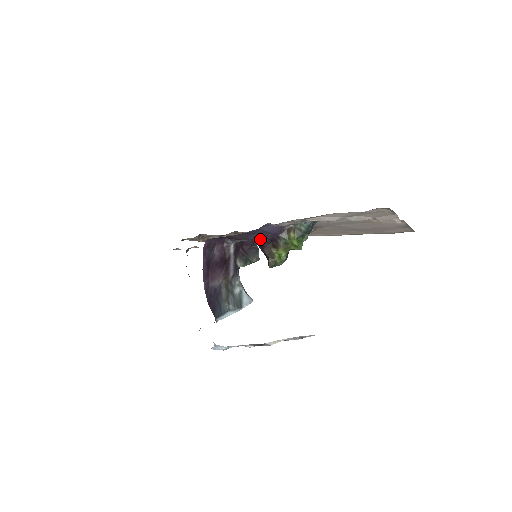
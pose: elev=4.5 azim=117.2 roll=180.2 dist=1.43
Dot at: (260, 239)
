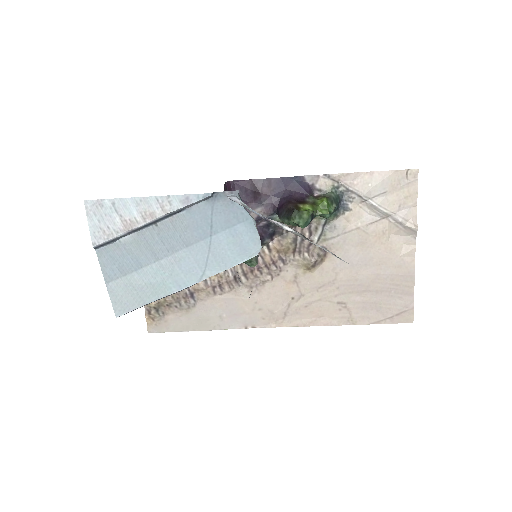
Dot at: (287, 196)
